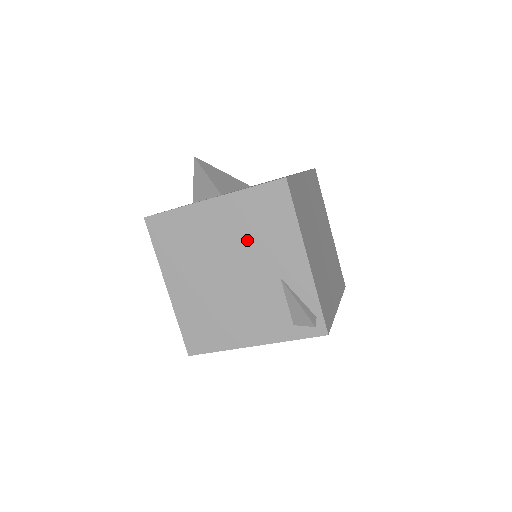
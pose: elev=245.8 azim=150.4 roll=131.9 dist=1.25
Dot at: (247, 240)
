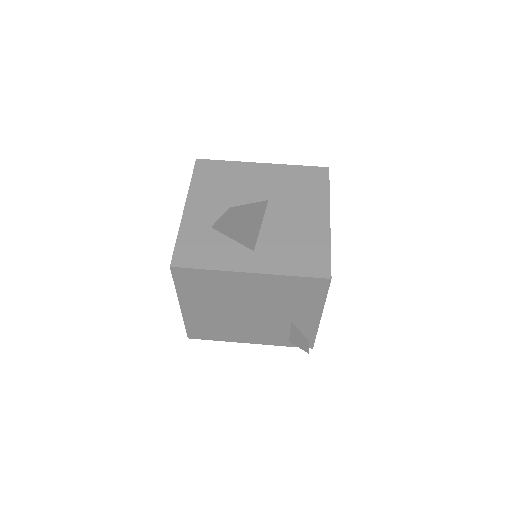
Dot at: (273, 300)
